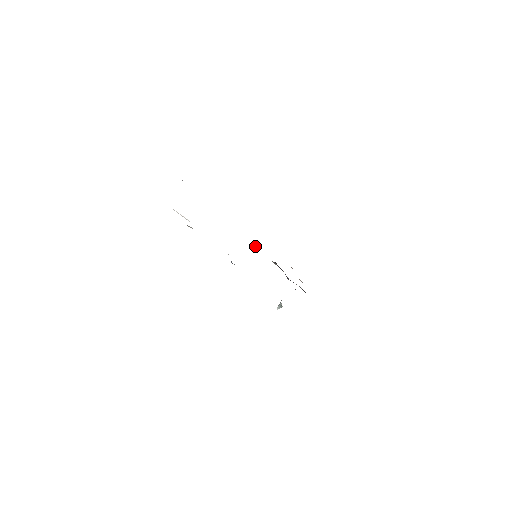
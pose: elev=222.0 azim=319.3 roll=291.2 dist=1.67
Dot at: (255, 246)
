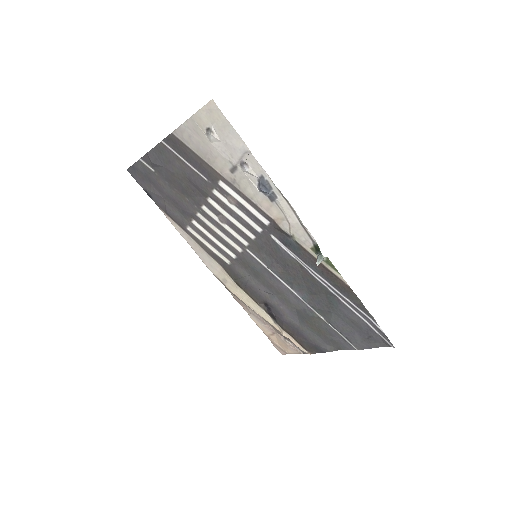
Dot at: (237, 284)
